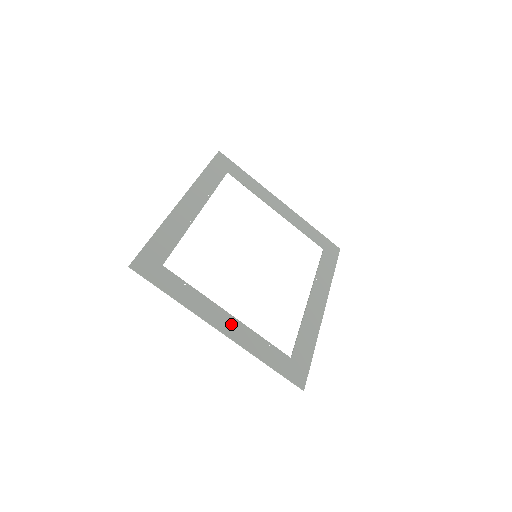
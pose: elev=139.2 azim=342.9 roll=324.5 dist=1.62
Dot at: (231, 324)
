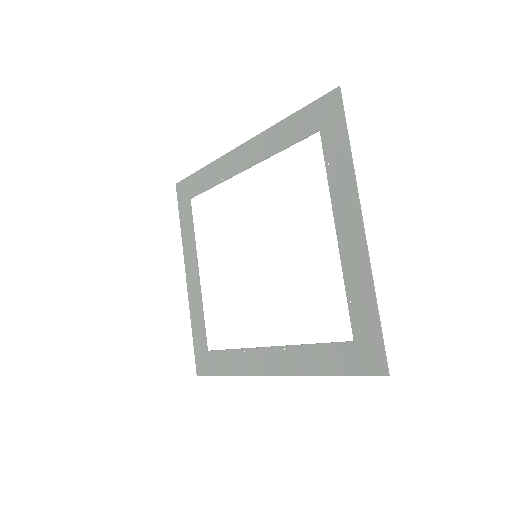
Dot at: (349, 238)
